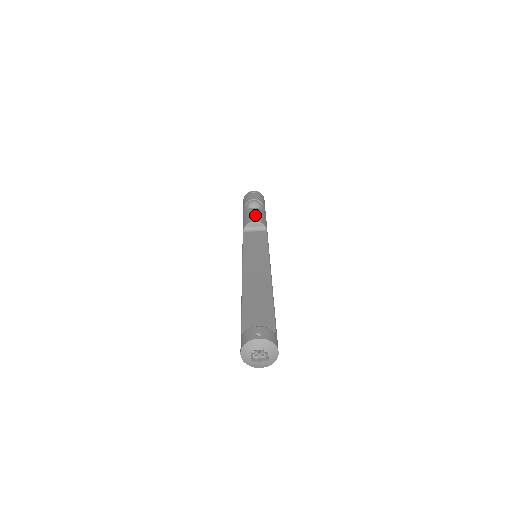
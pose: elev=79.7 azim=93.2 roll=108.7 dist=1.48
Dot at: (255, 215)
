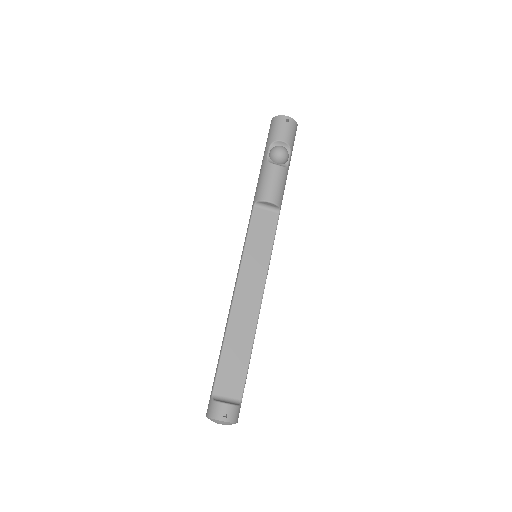
Dot at: (274, 187)
